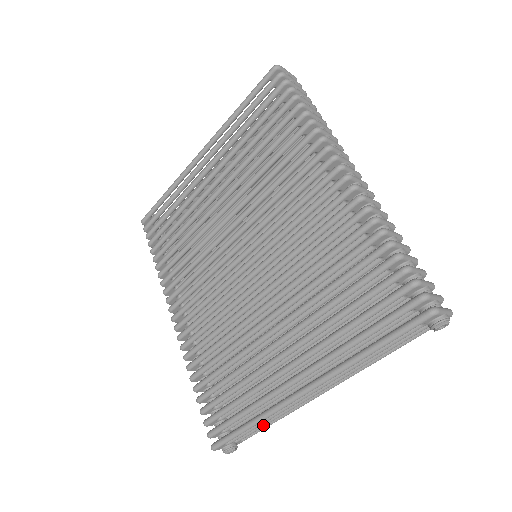
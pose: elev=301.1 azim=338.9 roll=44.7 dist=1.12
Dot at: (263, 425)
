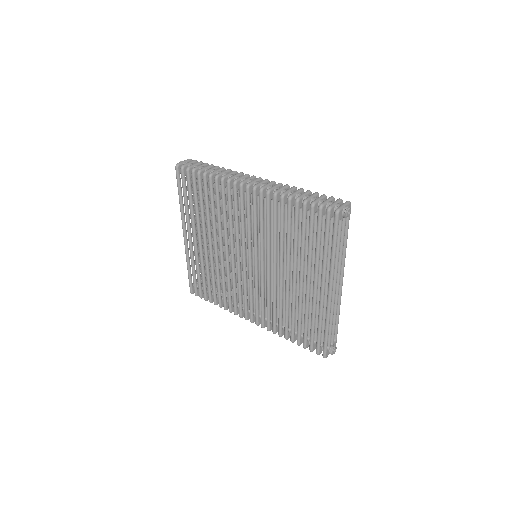
Dot at: (334, 325)
